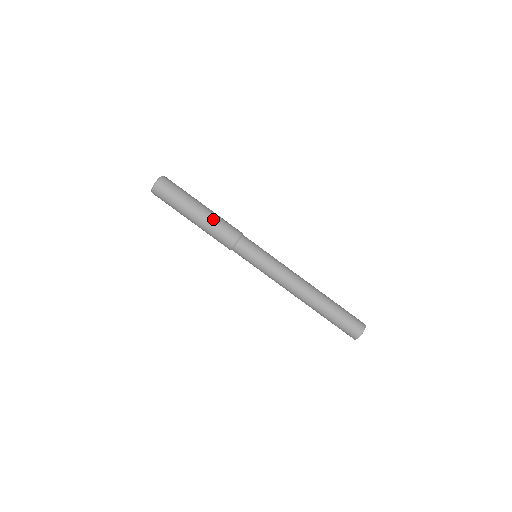
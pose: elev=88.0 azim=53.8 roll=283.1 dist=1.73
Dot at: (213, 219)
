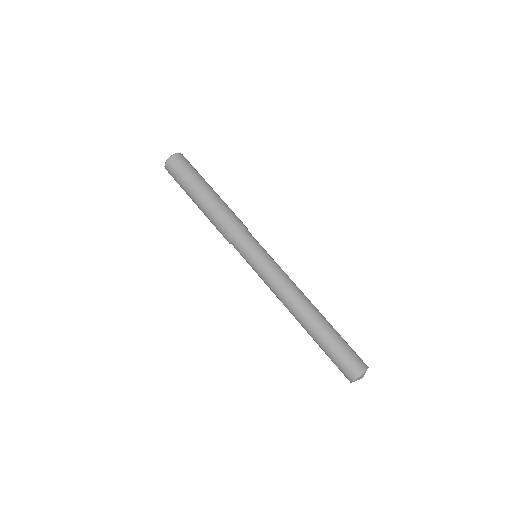
Dot at: (225, 203)
